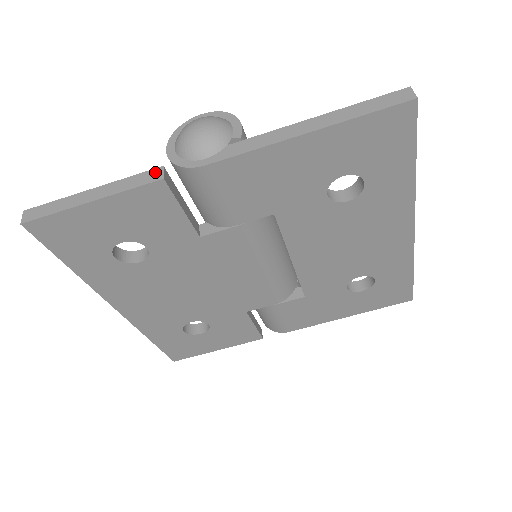
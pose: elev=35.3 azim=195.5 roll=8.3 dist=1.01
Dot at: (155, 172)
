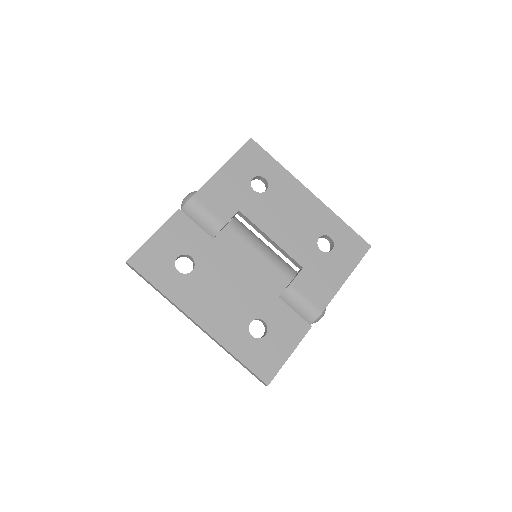
Dot at: occluded
